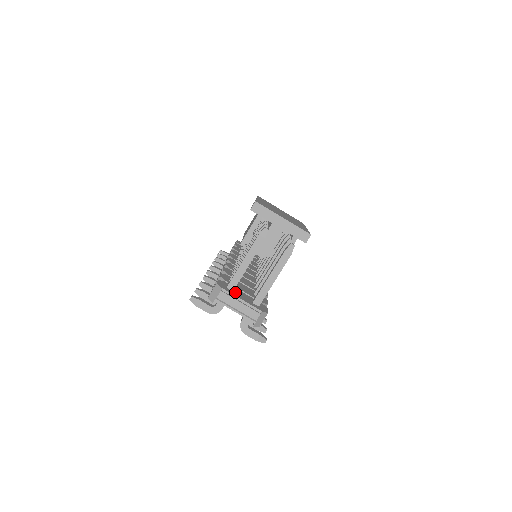
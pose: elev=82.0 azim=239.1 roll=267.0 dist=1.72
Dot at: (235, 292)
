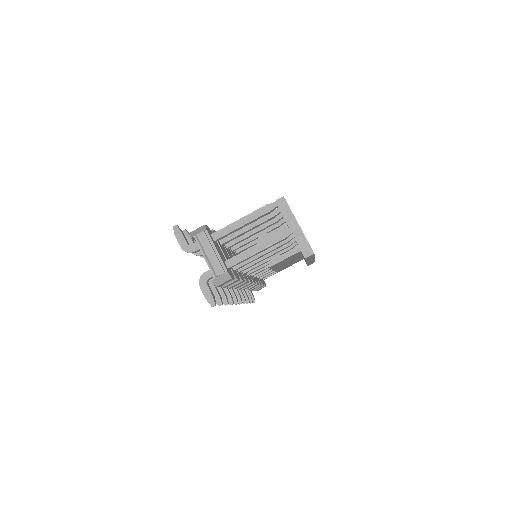
Dot at: (216, 243)
